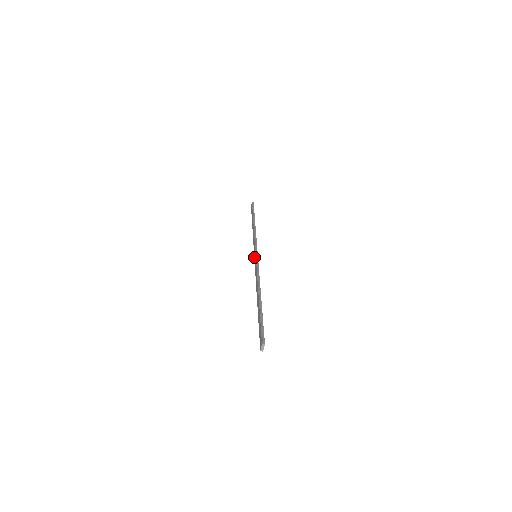
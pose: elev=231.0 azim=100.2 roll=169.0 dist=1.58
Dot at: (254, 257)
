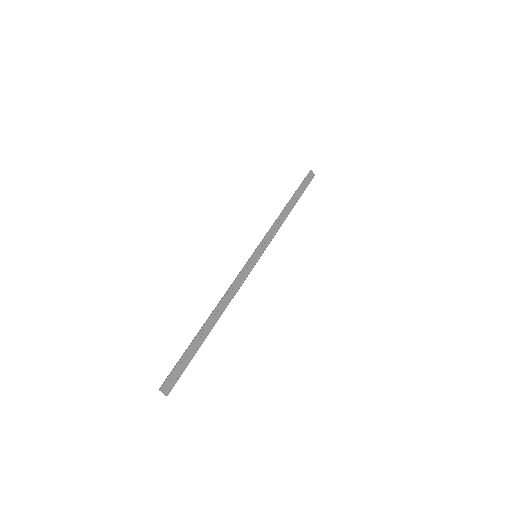
Dot at: (257, 257)
